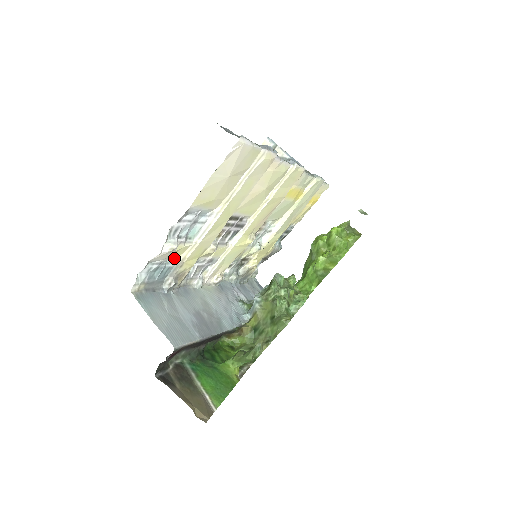
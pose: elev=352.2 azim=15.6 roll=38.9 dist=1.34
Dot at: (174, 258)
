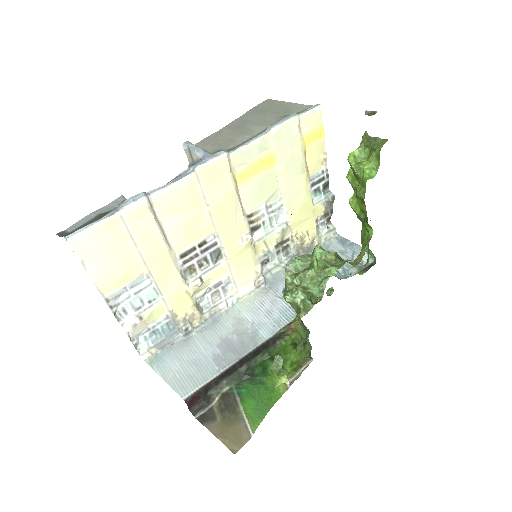
Dot at: (161, 317)
